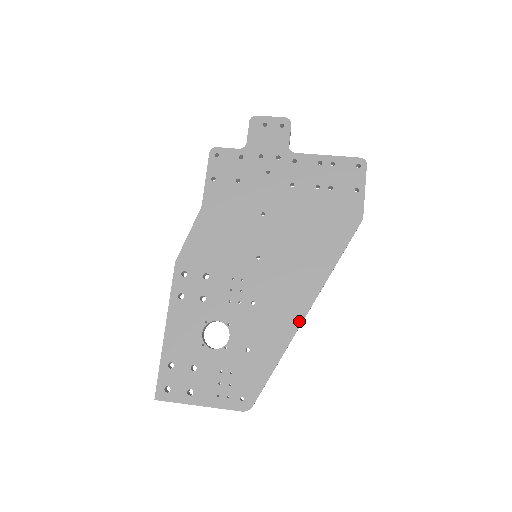
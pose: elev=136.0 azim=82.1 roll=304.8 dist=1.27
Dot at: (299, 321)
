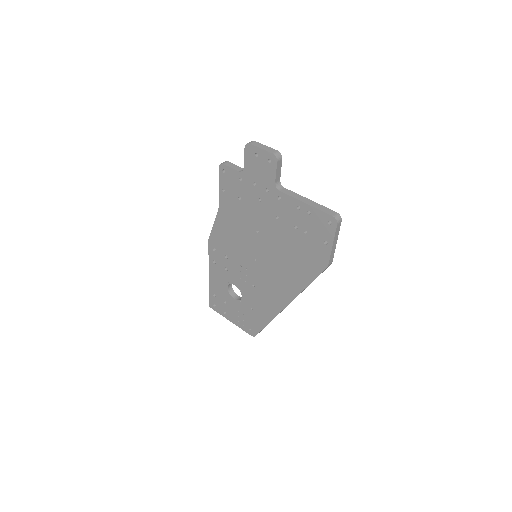
Dot at: (280, 309)
